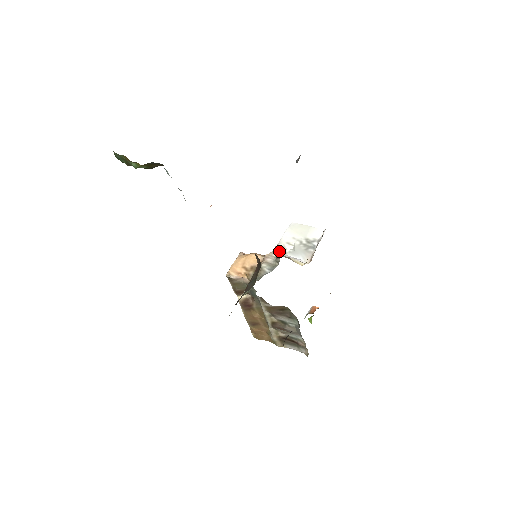
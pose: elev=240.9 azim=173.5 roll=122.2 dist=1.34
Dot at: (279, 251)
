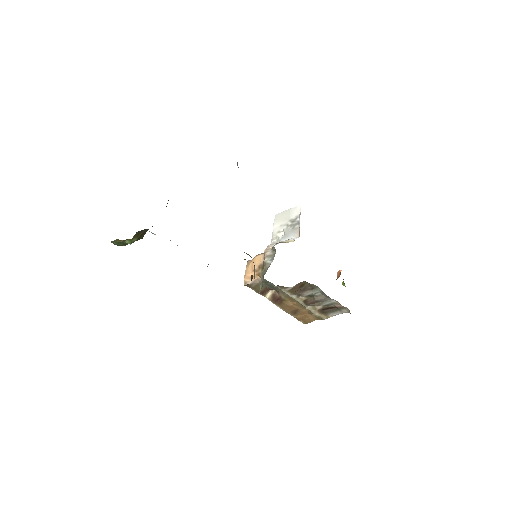
Dot at: (275, 242)
